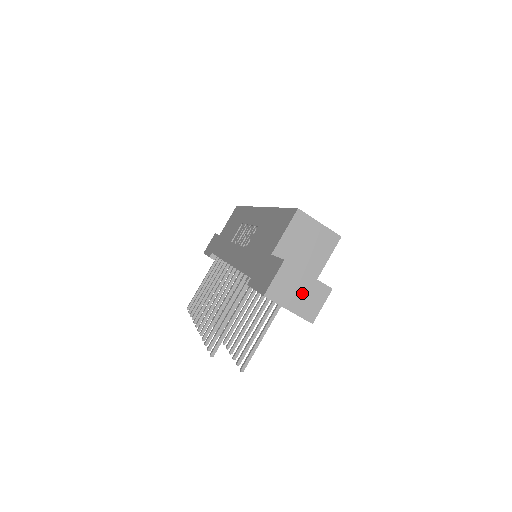
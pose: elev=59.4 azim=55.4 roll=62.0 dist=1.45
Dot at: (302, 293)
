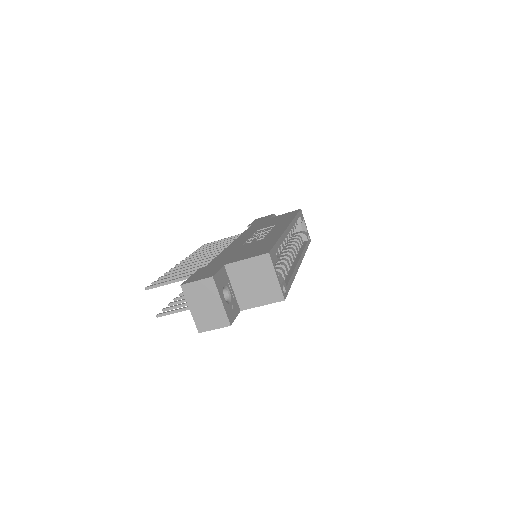
Dot at: (208, 308)
